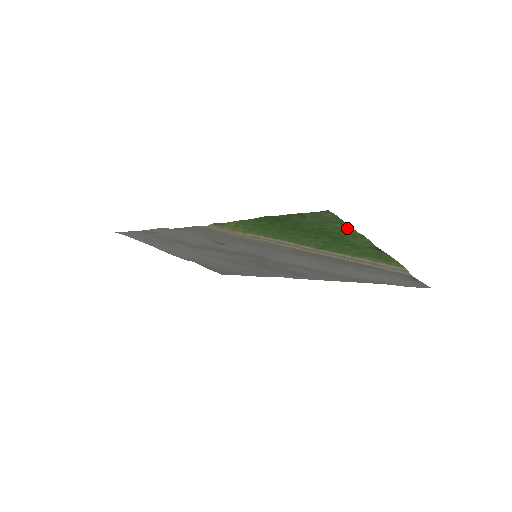
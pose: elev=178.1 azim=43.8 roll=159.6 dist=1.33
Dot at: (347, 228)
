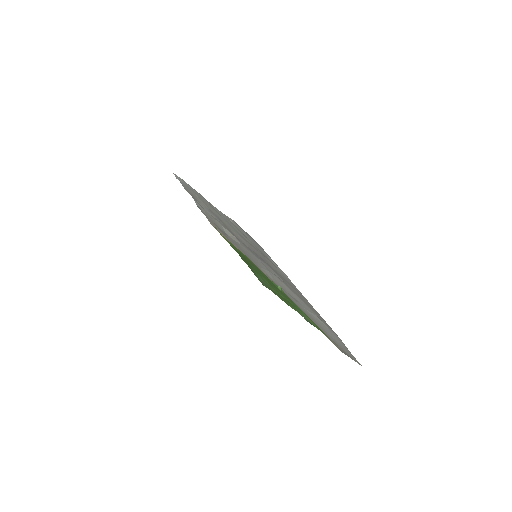
Dot at: (284, 301)
